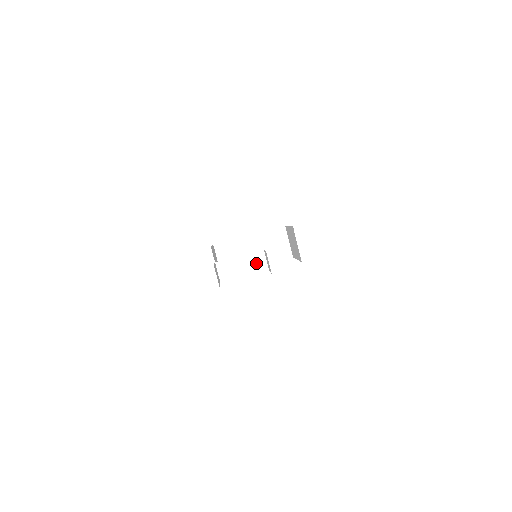
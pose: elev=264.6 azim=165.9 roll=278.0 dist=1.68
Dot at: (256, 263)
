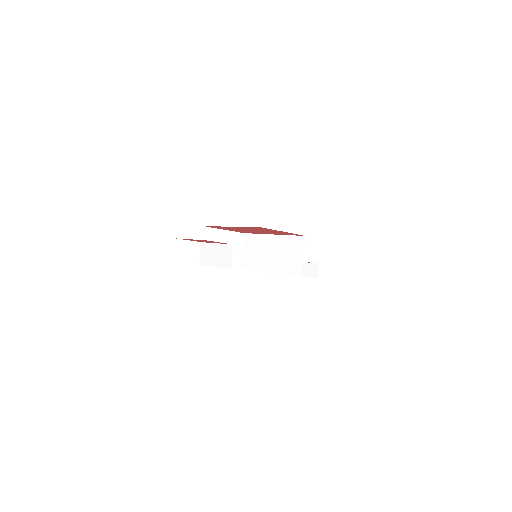
Dot at: (225, 256)
